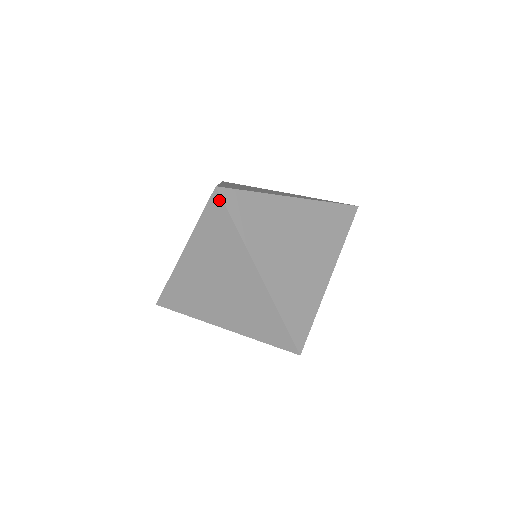
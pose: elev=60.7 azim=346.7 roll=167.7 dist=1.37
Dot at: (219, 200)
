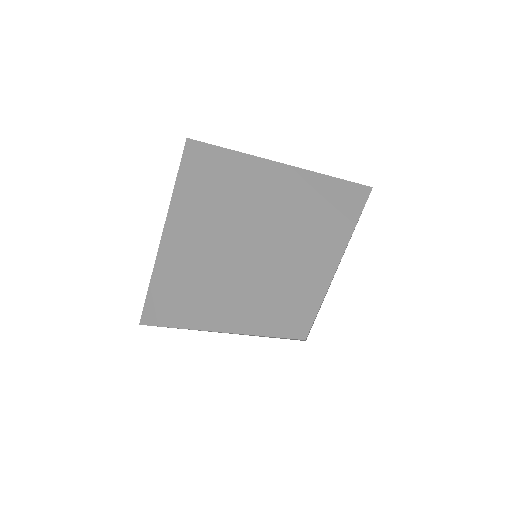
Dot at: occluded
